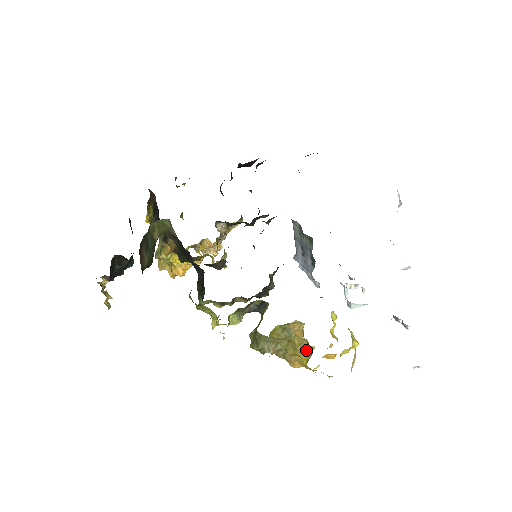
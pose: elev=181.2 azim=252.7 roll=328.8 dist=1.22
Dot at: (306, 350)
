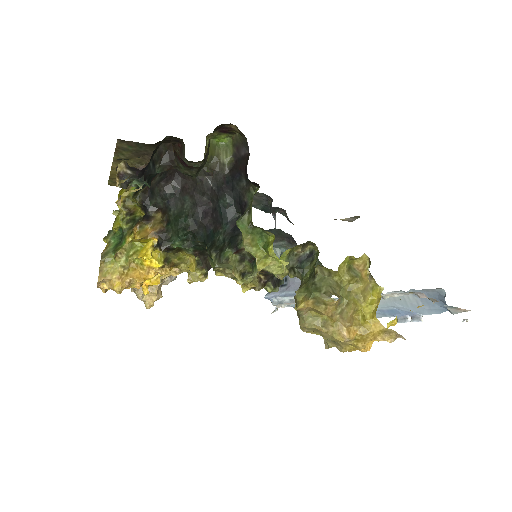
Dot at: (369, 301)
